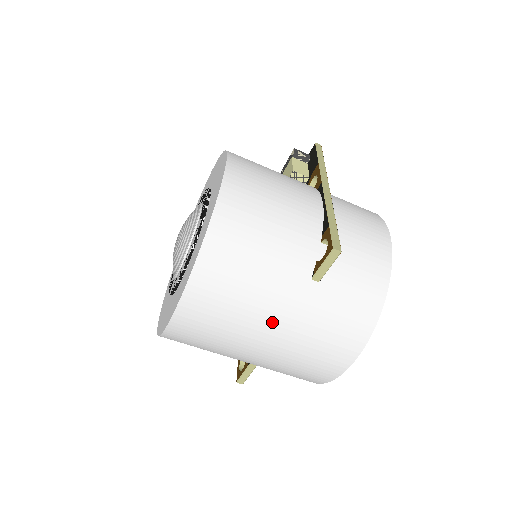
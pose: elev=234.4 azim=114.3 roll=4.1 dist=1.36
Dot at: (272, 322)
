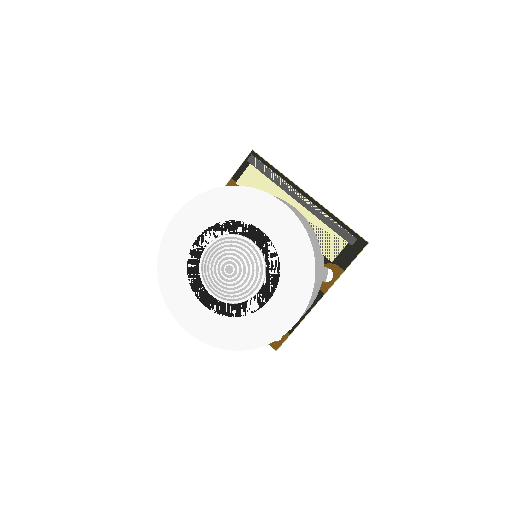
Dot at: occluded
